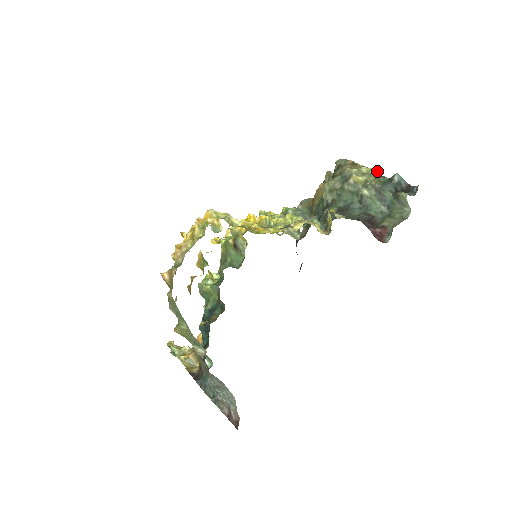
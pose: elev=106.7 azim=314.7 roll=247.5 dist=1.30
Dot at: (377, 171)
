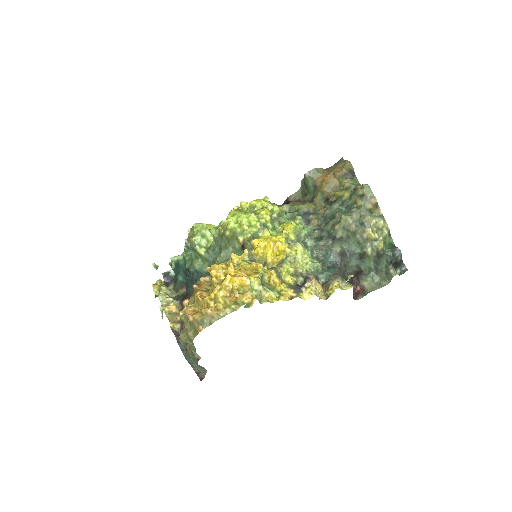
Dot at: (389, 230)
